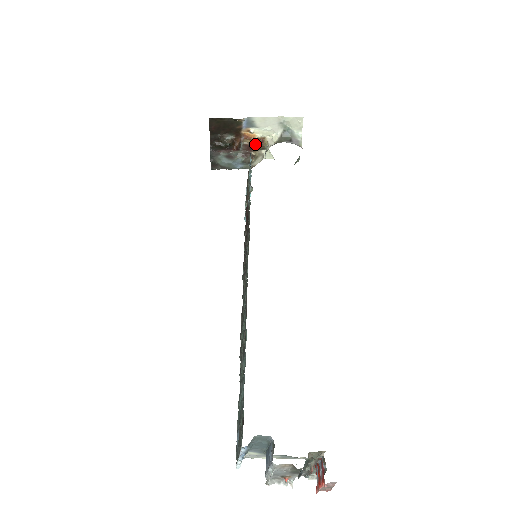
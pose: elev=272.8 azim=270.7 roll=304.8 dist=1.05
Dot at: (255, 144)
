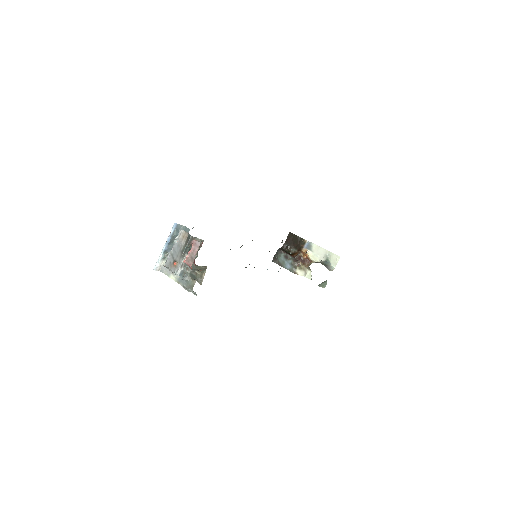
Dot at: (305, 259)
